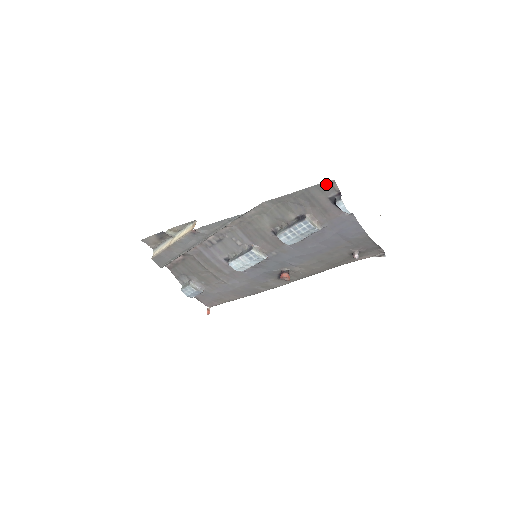
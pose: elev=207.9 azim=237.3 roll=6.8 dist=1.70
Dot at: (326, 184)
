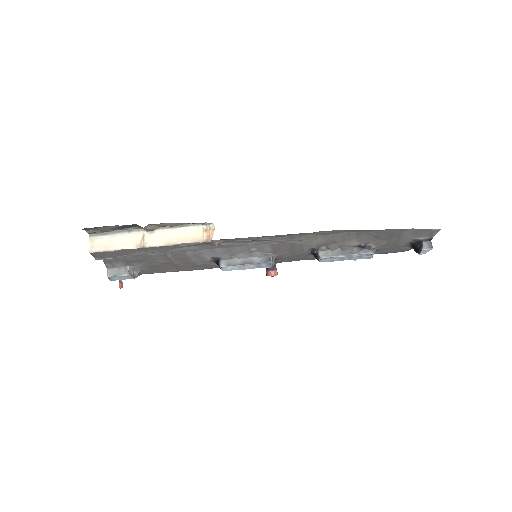
Dot at: (428, 230)
